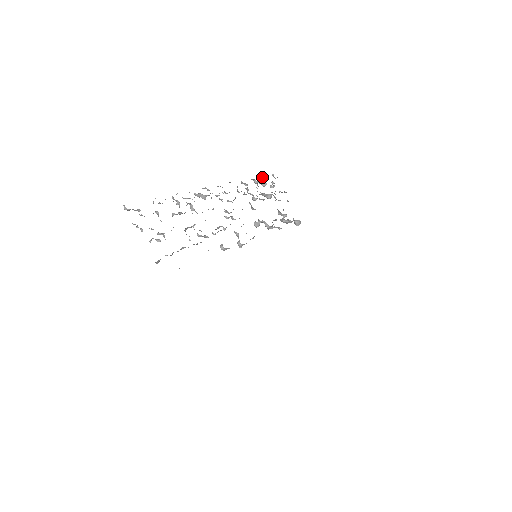
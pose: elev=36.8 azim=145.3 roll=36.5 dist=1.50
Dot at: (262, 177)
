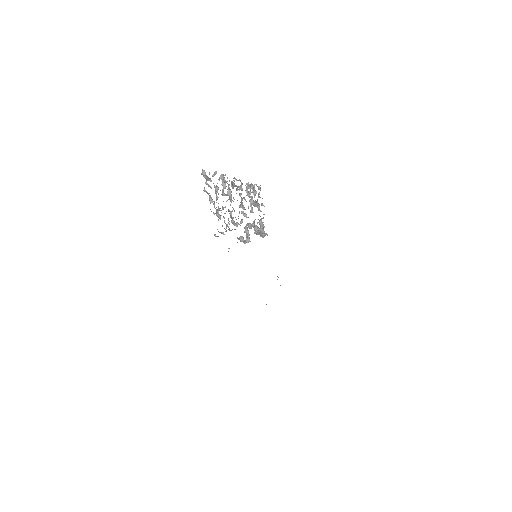
Dot at: (254, 185)
